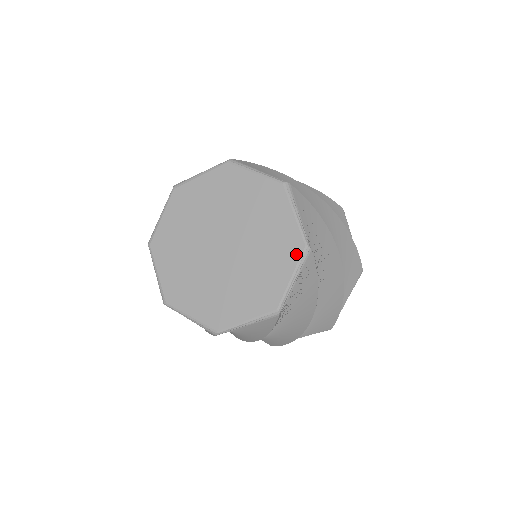
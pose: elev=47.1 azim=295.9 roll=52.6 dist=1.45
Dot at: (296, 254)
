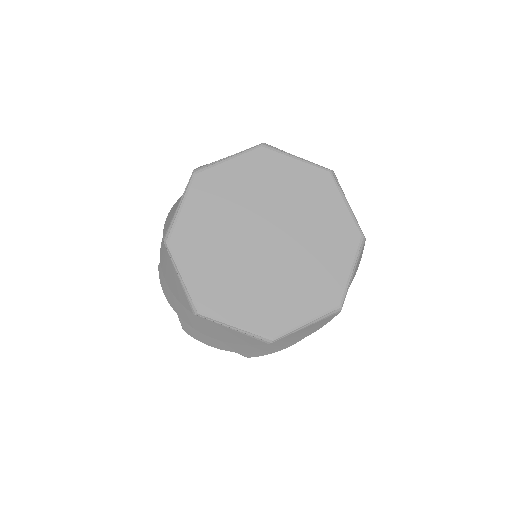
Dot at: (327, 305)
